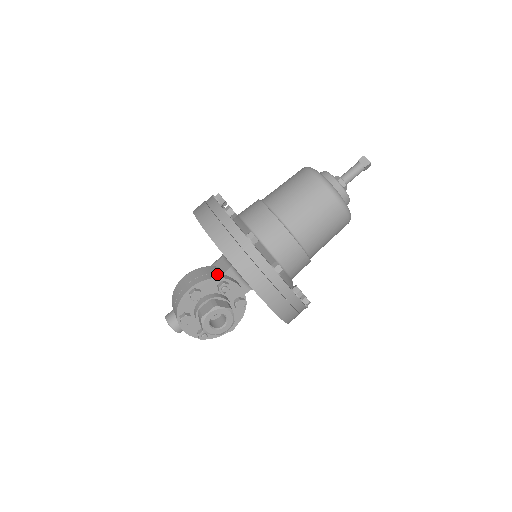
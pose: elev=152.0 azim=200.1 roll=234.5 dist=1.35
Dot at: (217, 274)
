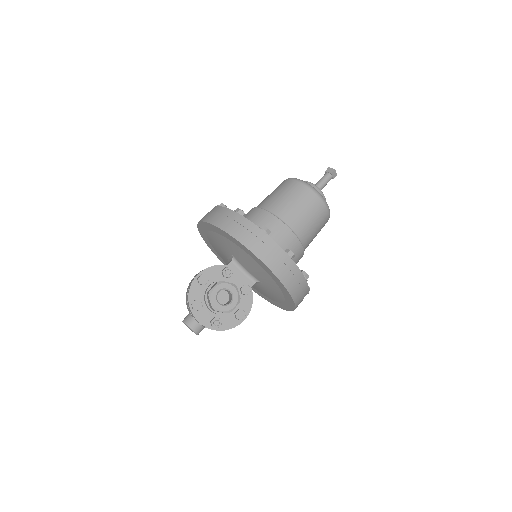
Dot at: occluded
